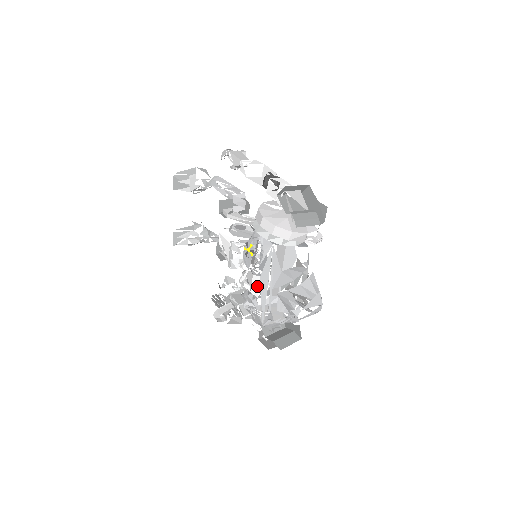
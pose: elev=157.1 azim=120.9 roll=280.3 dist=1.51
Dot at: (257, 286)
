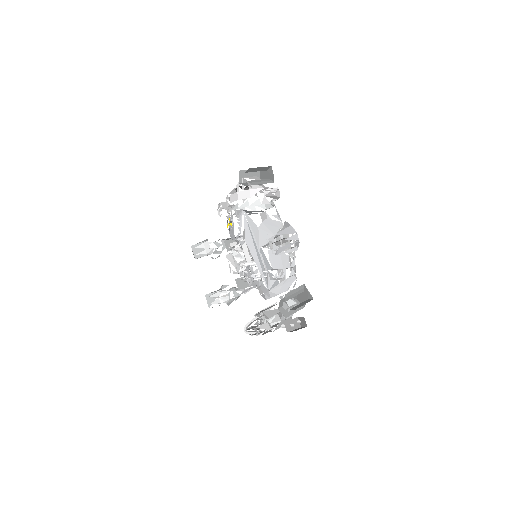
Dot at: (247, 253)
